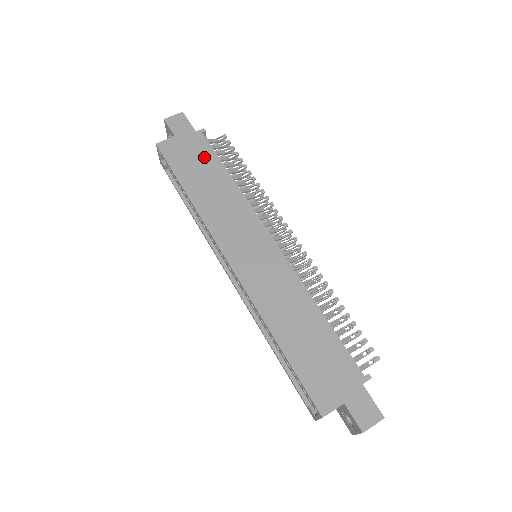
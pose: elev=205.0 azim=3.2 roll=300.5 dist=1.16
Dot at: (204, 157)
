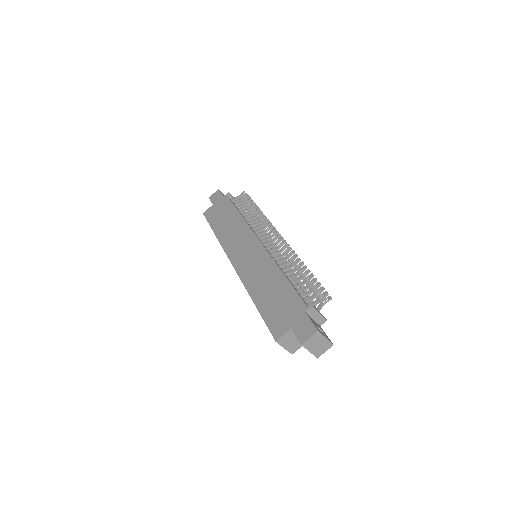
Dot at: (226, 209)
